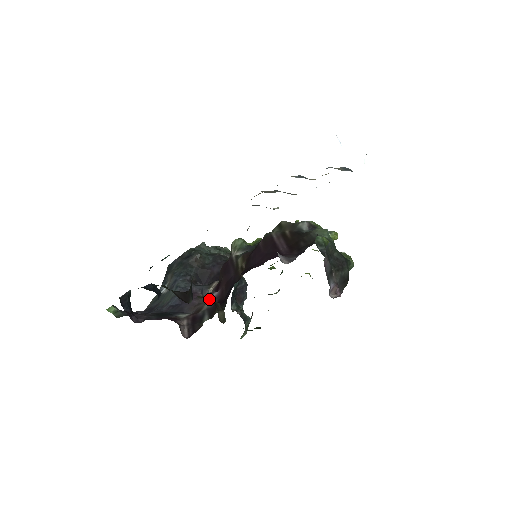
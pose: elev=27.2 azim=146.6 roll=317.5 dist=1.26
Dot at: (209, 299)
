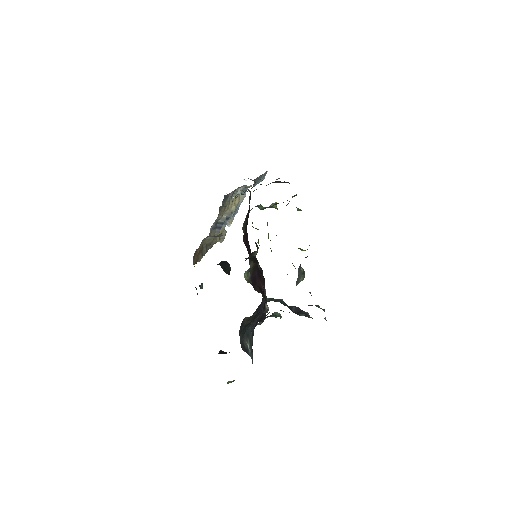
Dot at: occluded
